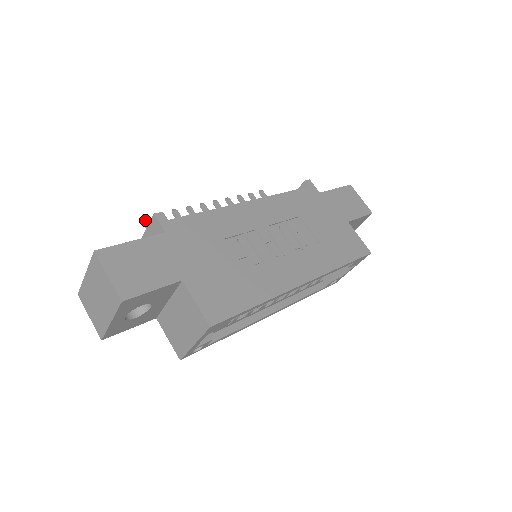
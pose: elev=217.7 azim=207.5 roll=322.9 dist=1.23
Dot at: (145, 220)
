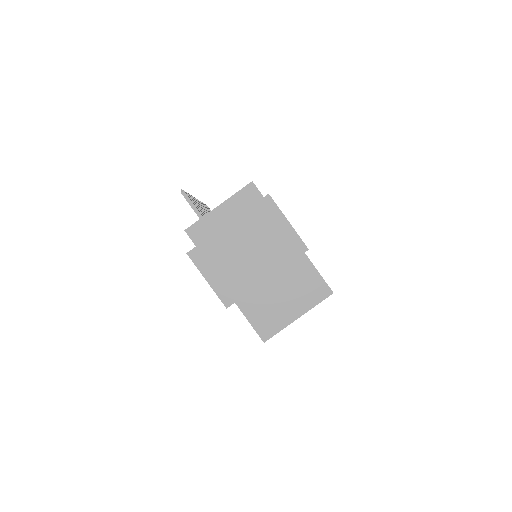
Dot at: occluded
